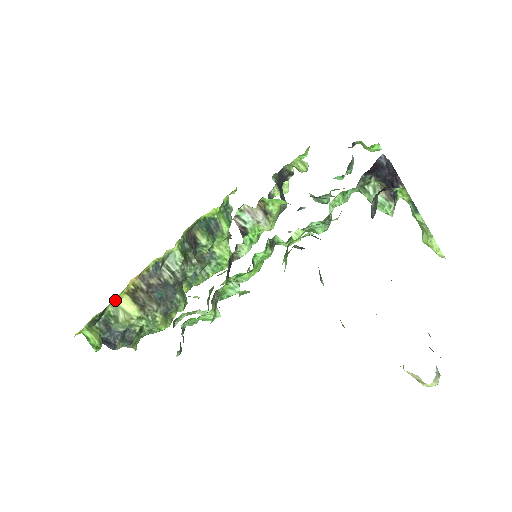
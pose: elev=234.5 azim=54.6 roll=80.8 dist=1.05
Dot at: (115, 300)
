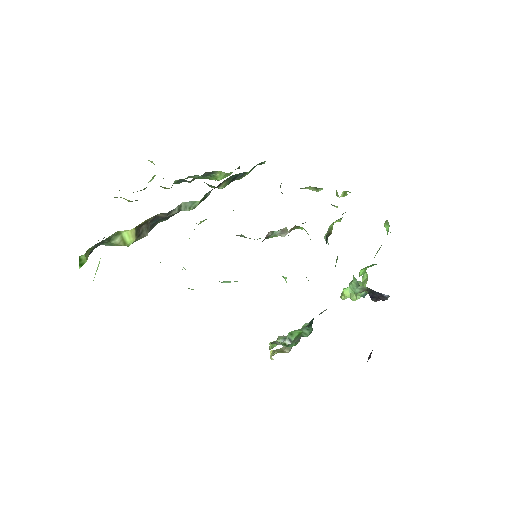
Dot at: occluded
